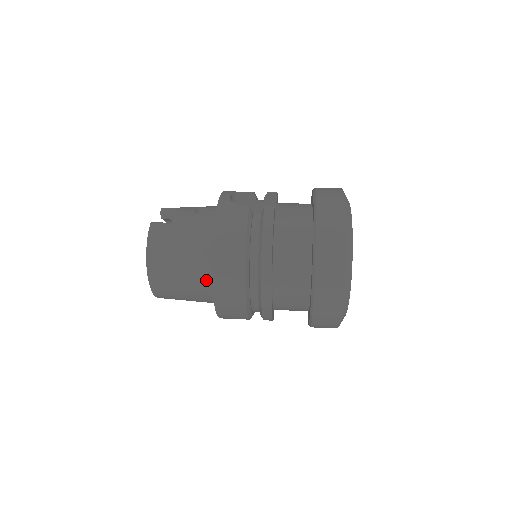
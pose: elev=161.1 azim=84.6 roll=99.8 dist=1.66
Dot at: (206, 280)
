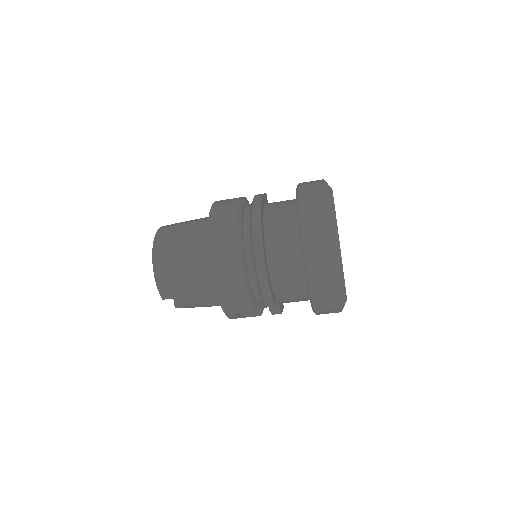
Dot at: (204, 244)
